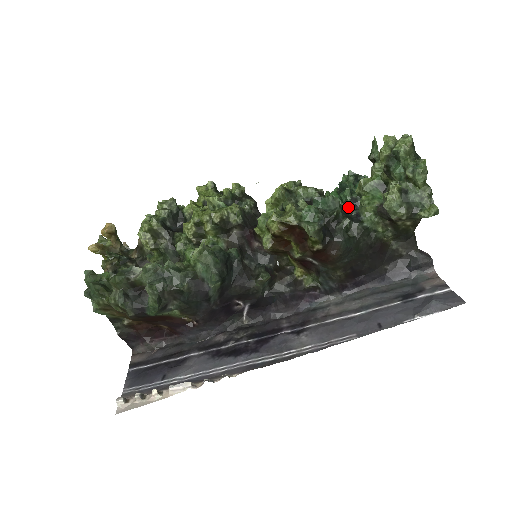
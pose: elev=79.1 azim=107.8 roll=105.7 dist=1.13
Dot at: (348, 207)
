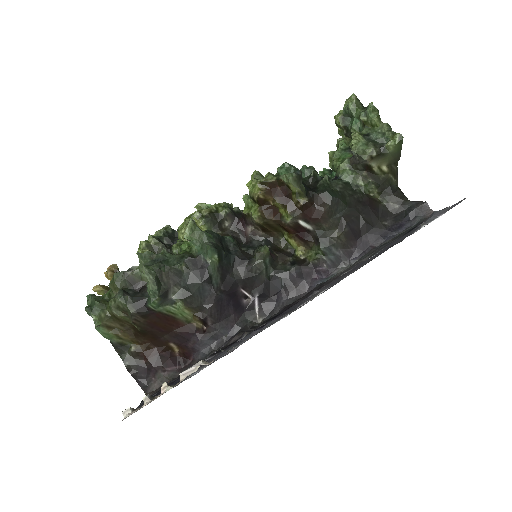
Dot at: occluded
